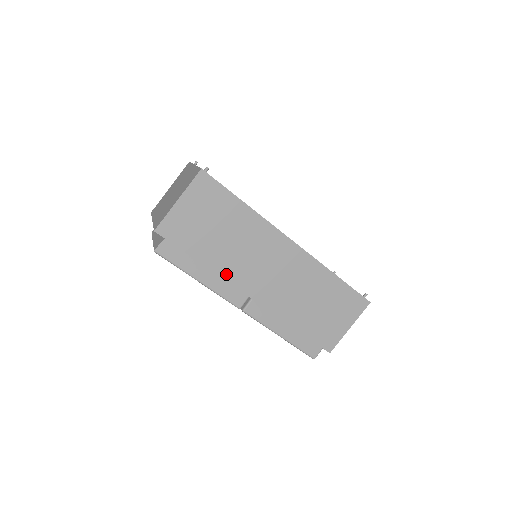
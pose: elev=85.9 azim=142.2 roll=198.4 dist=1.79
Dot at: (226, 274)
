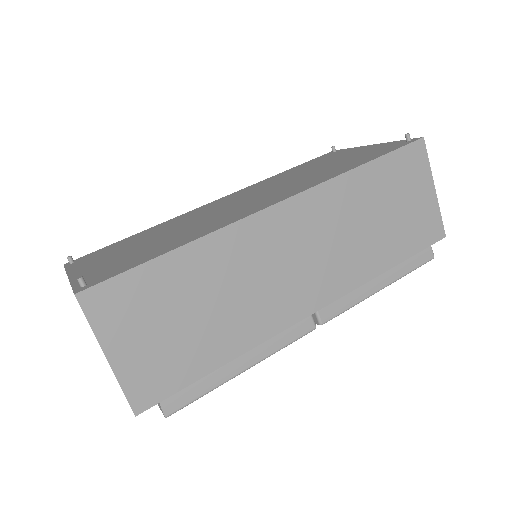
Dot at: (262, 333)
